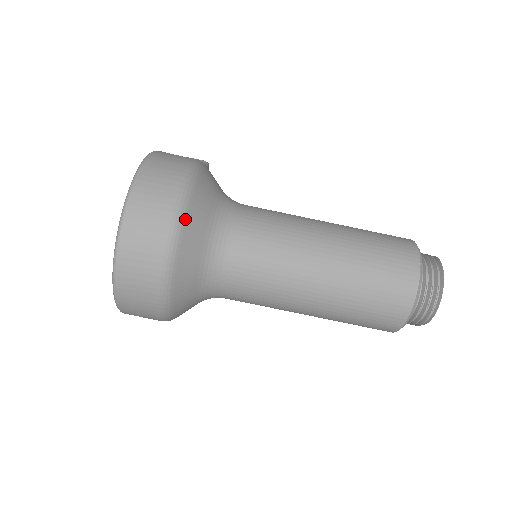
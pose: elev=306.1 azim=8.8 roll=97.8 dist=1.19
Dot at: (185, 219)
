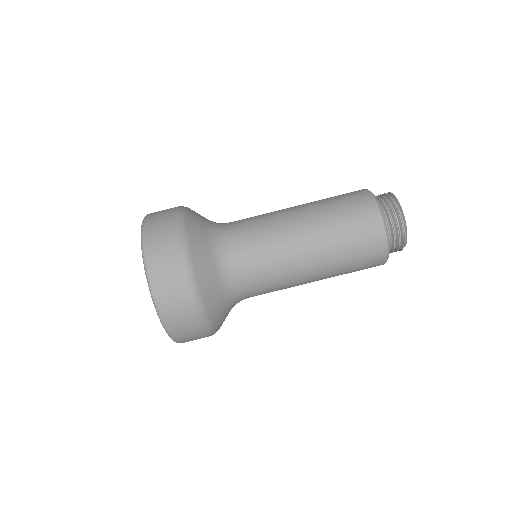
Dot at: (187, 231)
